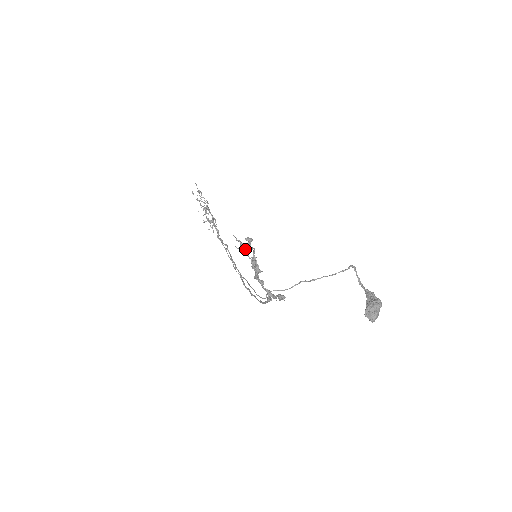
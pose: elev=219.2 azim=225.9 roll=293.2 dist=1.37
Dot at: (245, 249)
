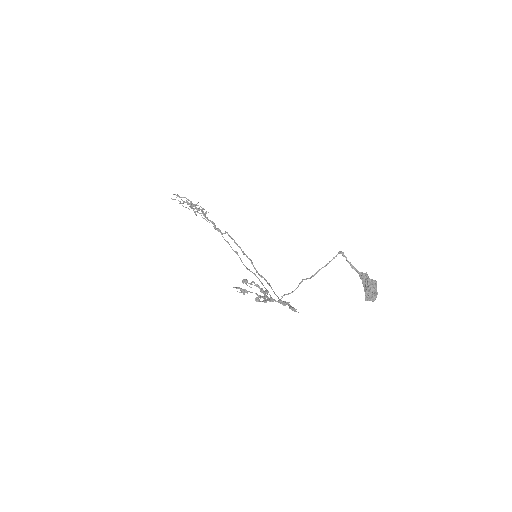
Dot at: (246, 291)
